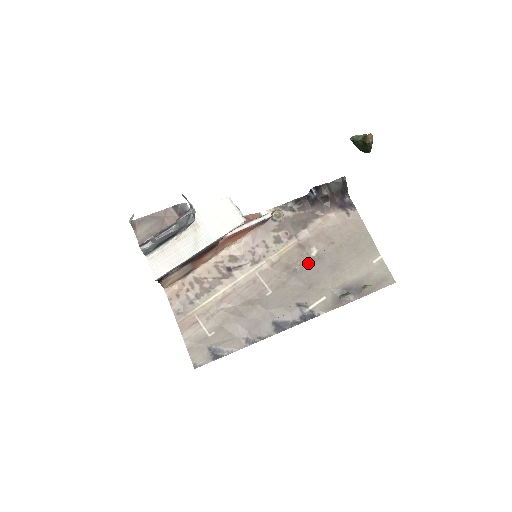
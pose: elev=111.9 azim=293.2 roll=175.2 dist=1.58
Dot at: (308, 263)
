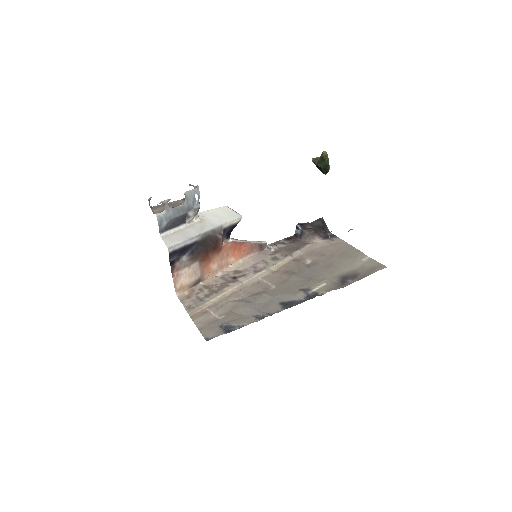
Dot at: (305, 267)
